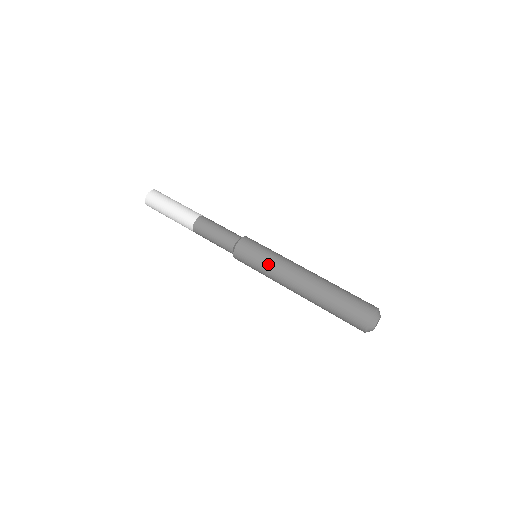
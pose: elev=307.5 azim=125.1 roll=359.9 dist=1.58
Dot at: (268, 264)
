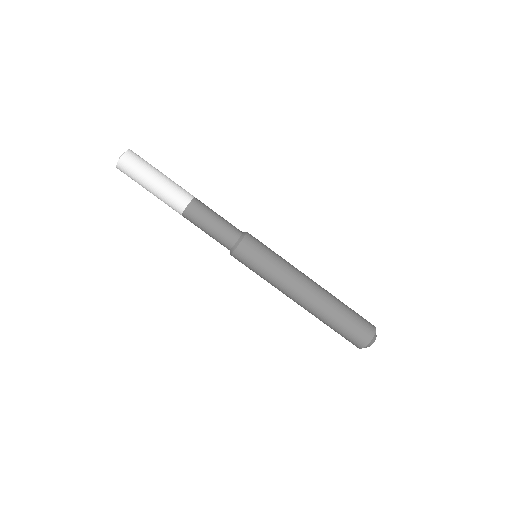
Dot at: (266, 280)
